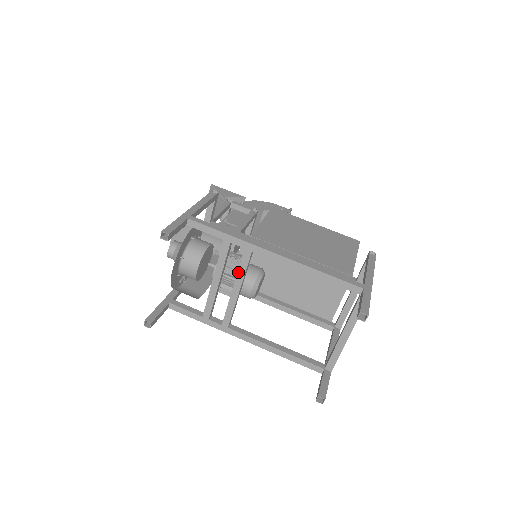
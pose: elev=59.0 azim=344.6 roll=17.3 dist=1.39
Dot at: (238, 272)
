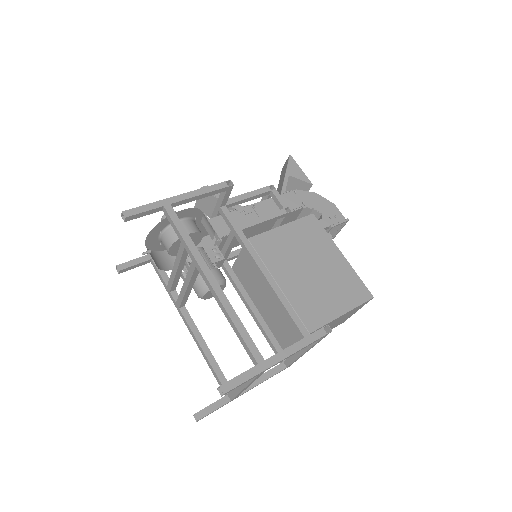
Dot at: (187, 274)
